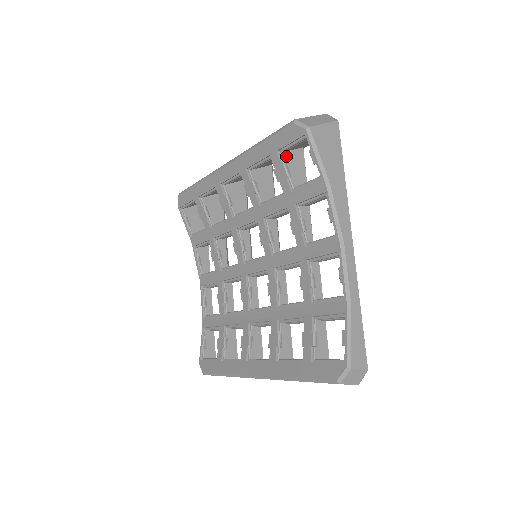
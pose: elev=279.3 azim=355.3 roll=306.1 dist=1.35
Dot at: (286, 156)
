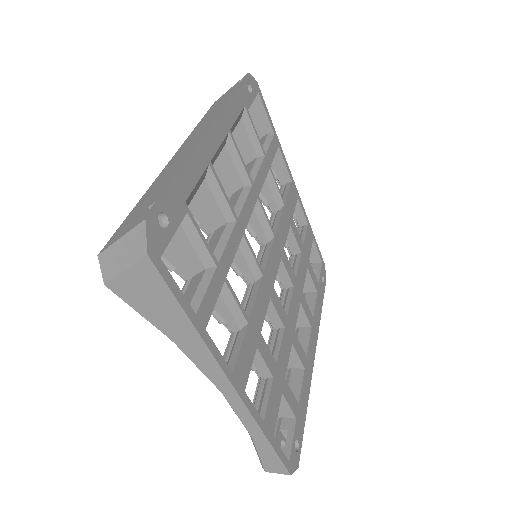
Dot at: occluded
